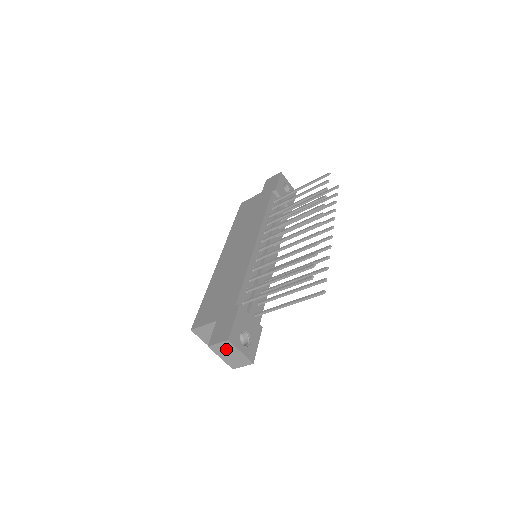
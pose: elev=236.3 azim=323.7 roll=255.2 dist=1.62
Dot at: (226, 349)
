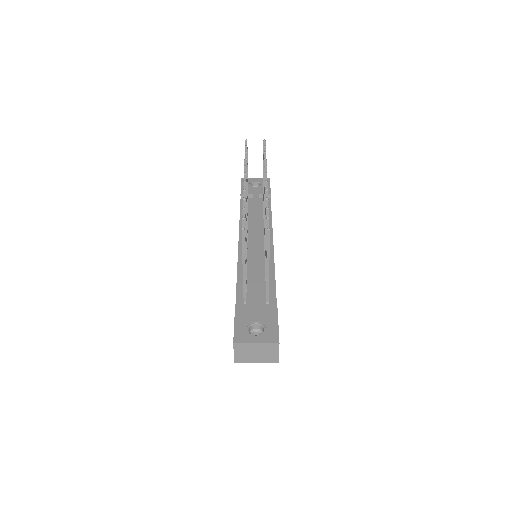
Dot at: (246, 352)
